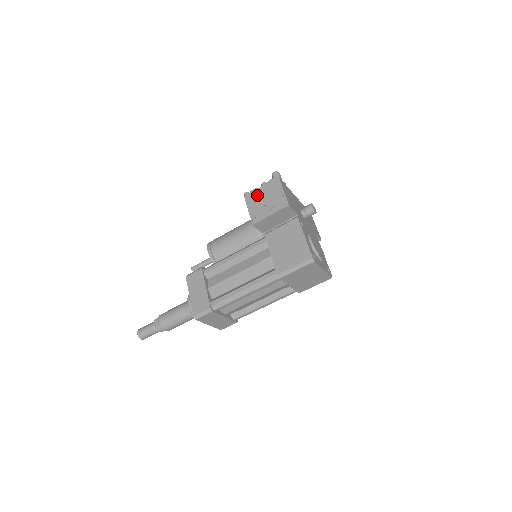
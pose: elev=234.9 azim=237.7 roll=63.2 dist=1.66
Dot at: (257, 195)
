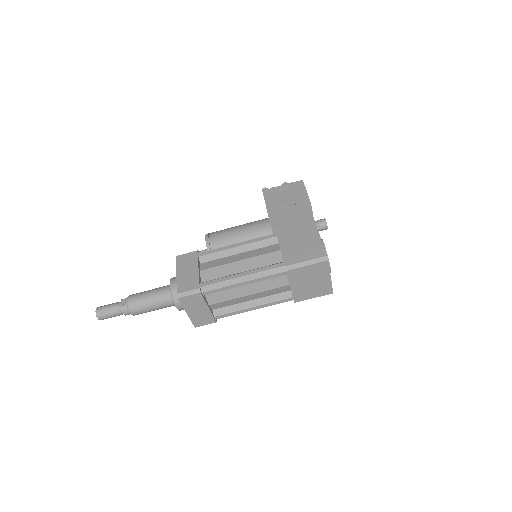
Dot at: (277, 191)
